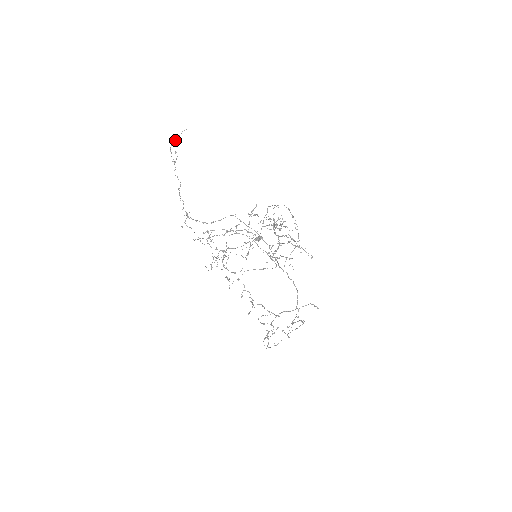
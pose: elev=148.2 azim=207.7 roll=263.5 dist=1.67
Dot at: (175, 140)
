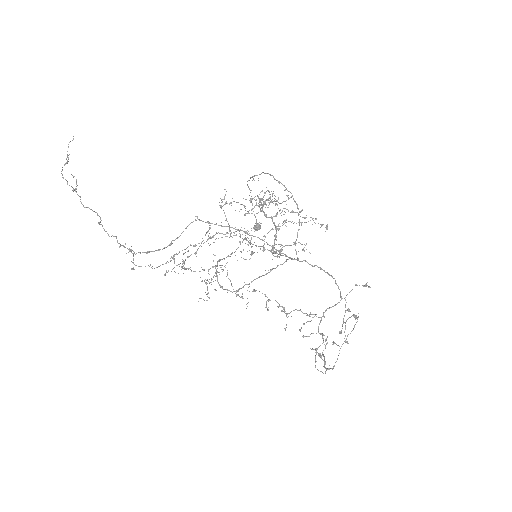
Dot at: occluded
